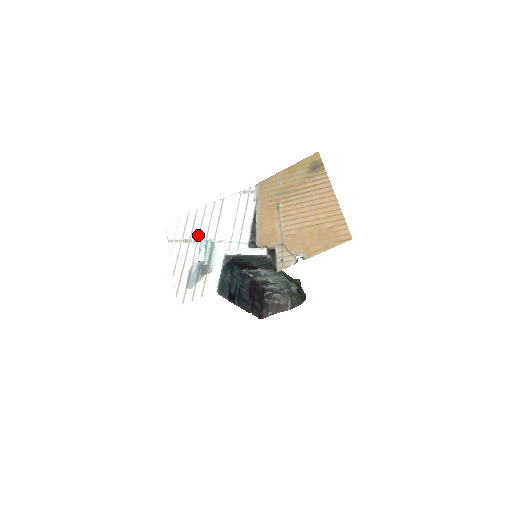
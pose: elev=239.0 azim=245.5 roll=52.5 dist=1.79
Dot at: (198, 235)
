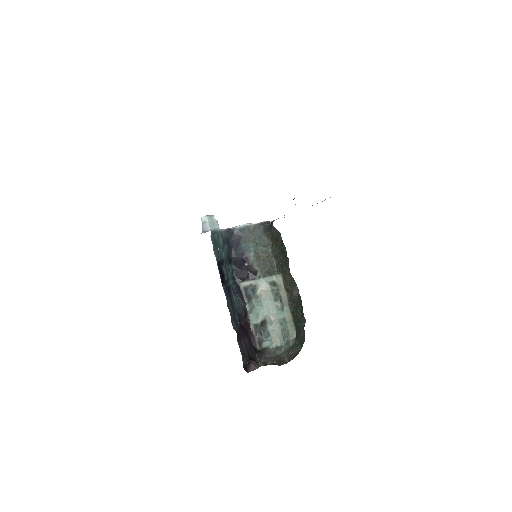
Dot at: occluded
